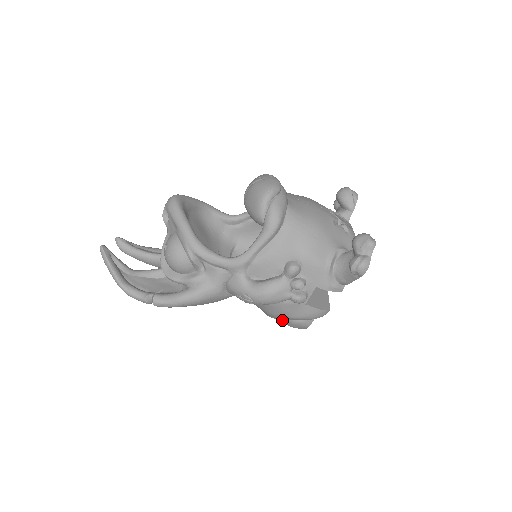
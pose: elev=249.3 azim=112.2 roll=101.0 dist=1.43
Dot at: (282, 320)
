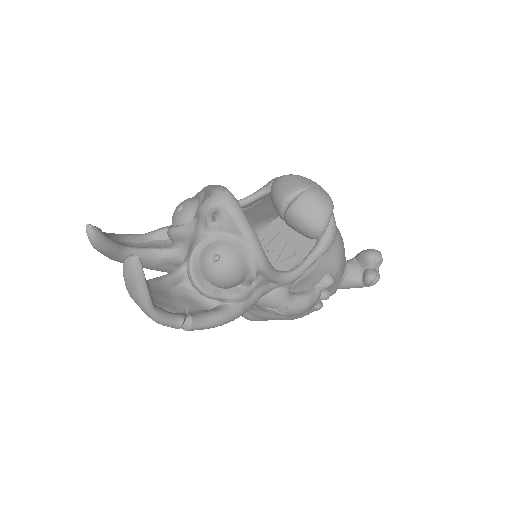
Dot at: (249, 316)
